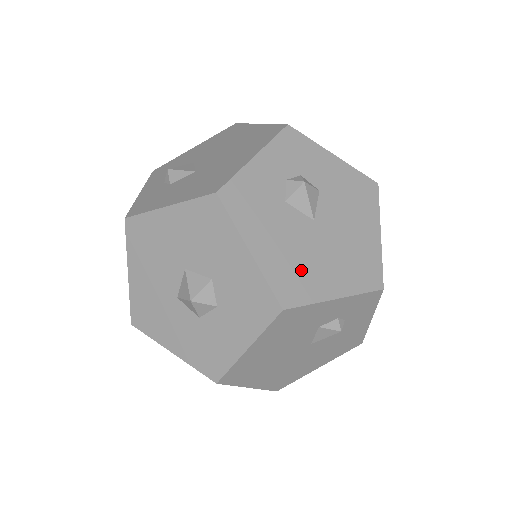
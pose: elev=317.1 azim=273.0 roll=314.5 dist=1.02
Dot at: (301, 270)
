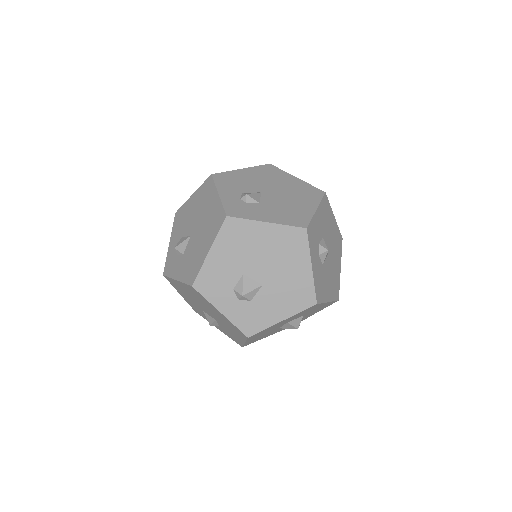
Dot at: (335, 279)
